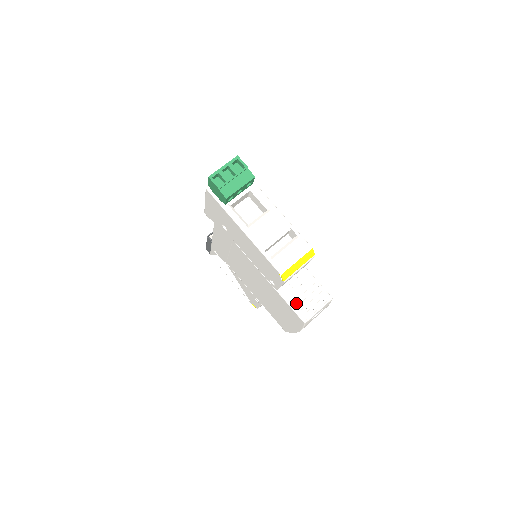
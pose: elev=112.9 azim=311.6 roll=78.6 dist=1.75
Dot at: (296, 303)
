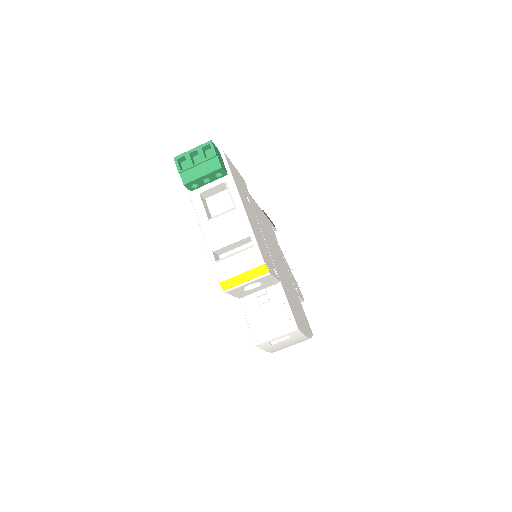
Dot at: (255, 320)
